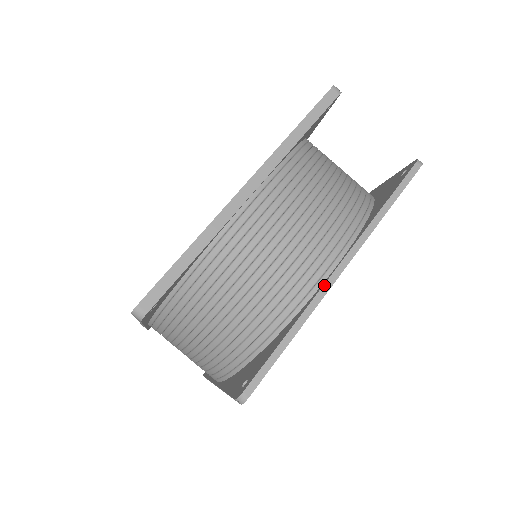
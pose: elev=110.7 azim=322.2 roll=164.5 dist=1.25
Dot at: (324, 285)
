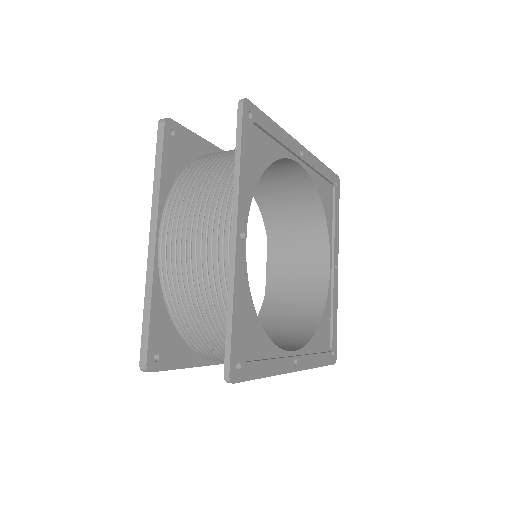
Dot at: (230, 256)
